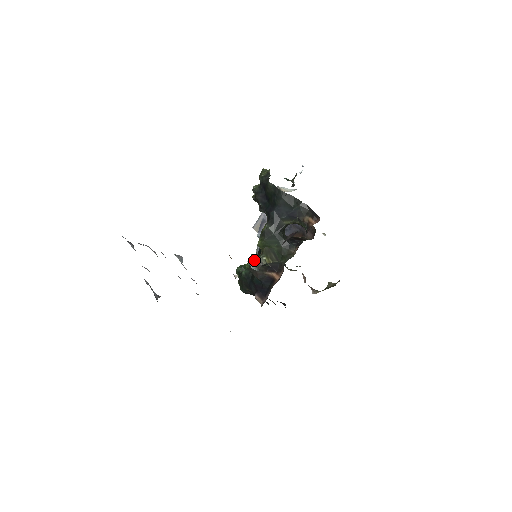
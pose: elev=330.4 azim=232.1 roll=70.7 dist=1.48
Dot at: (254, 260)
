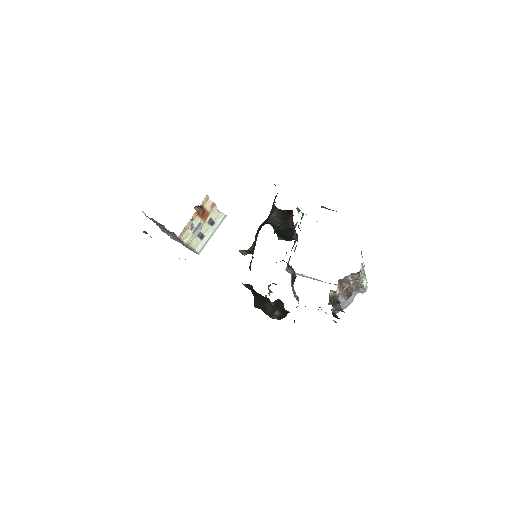
Dot at: occluded
